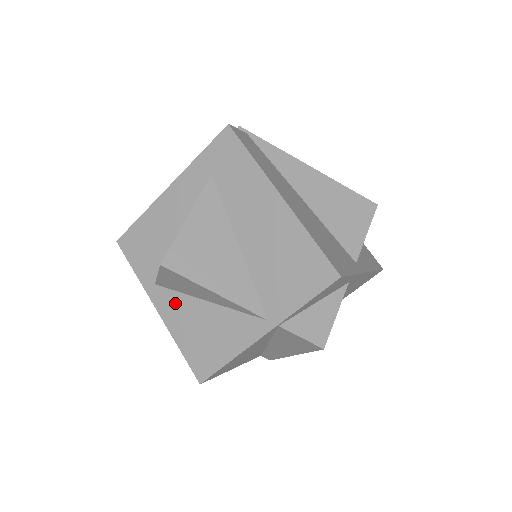
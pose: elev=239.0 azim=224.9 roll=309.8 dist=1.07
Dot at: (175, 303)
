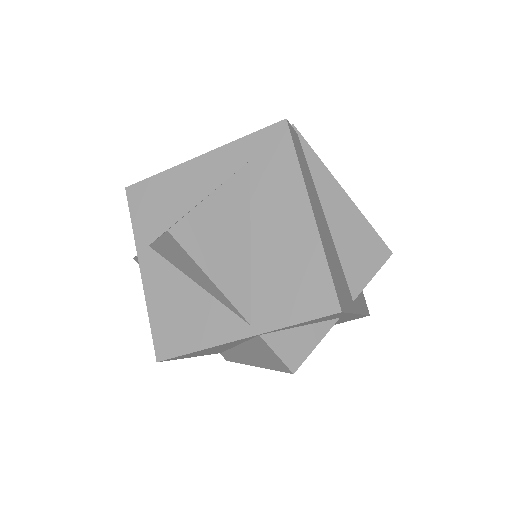
Dot at: (162, 272)
